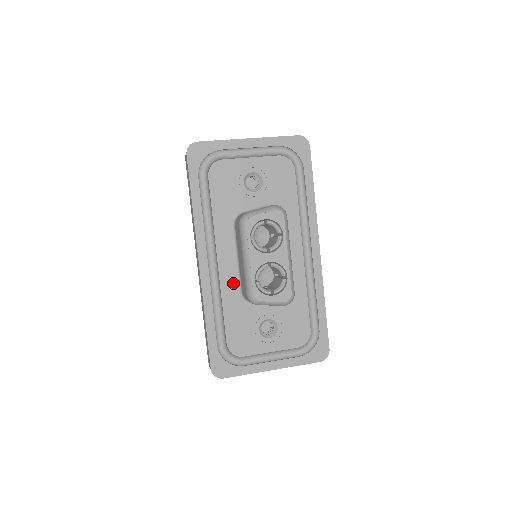
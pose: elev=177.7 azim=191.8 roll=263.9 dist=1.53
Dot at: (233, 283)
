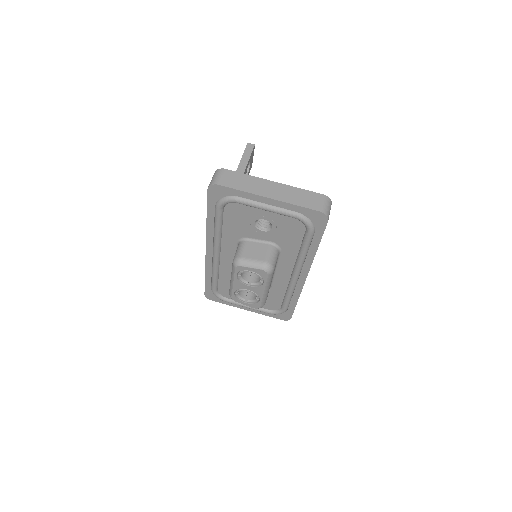
Dot at: (230, 268)
